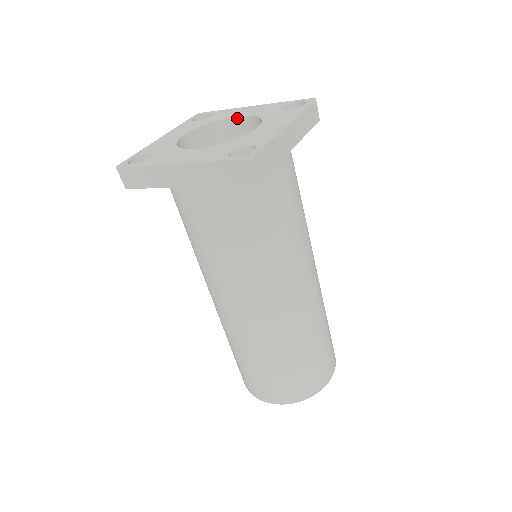
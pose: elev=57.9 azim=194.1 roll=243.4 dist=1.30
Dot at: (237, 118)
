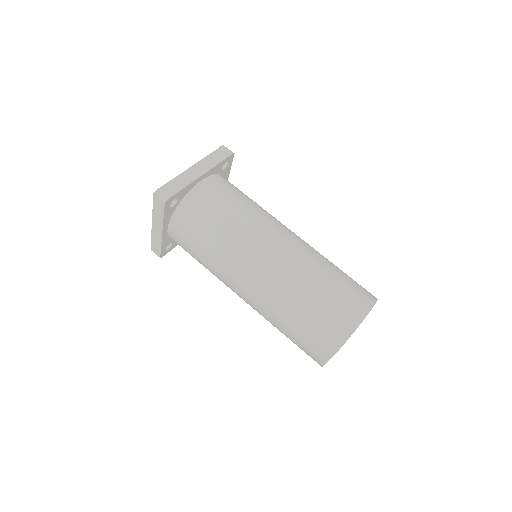
Dot at: occluded
